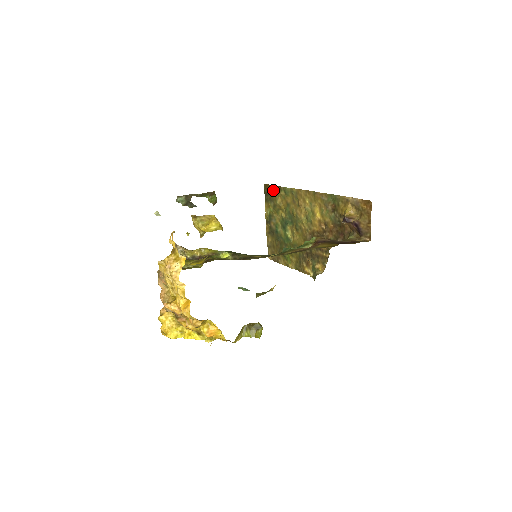
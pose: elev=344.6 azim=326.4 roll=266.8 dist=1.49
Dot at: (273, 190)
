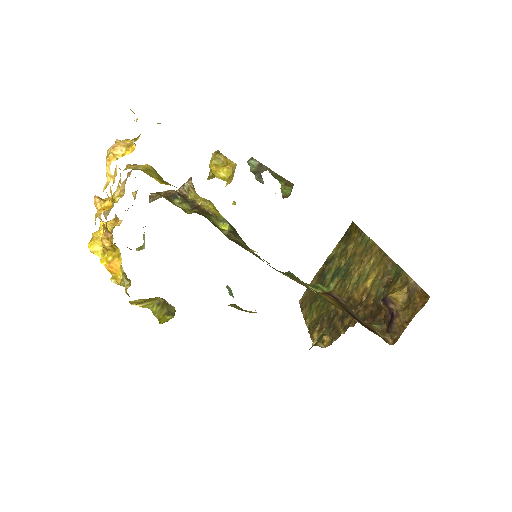
Dot at: (355, 232)
